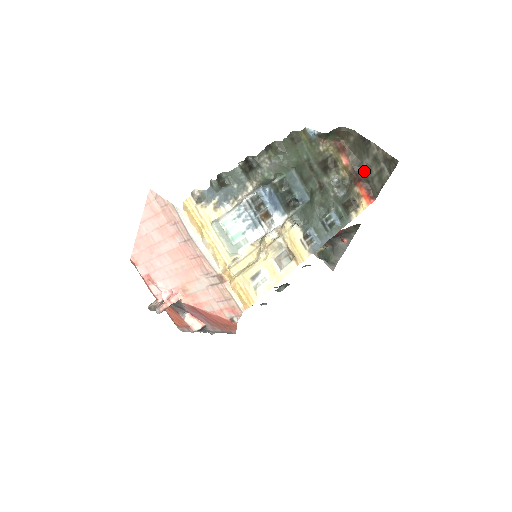
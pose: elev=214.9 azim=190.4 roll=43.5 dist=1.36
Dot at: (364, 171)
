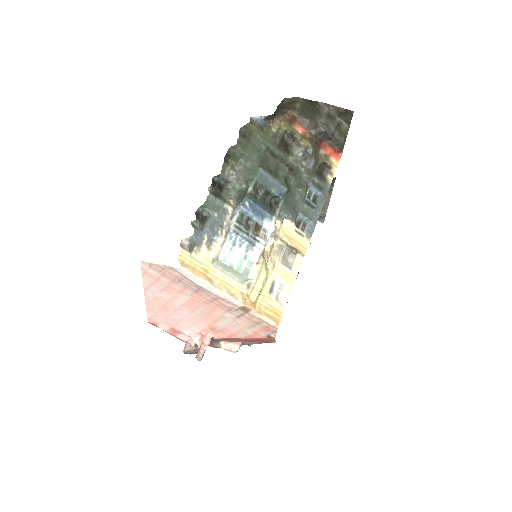
Dot at: (322, 131)
